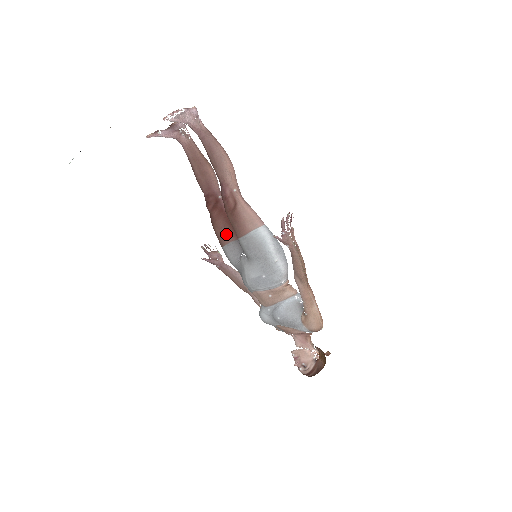
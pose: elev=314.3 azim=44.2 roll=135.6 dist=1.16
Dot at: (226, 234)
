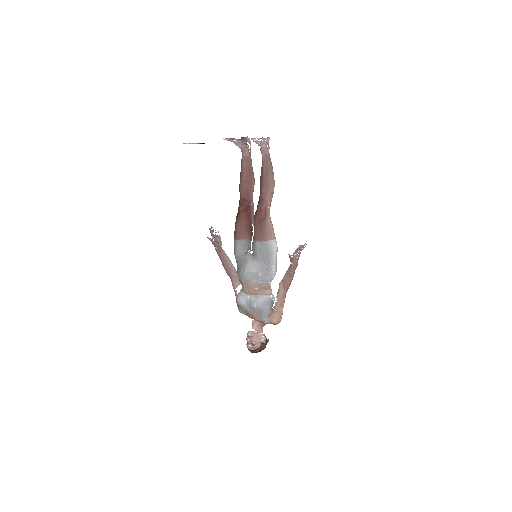
Dot at: (244, 232)
